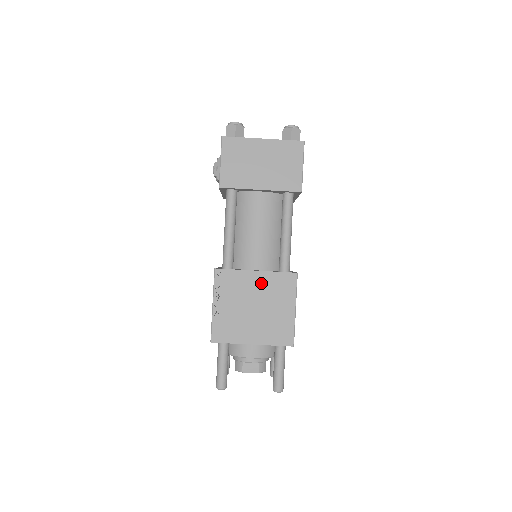
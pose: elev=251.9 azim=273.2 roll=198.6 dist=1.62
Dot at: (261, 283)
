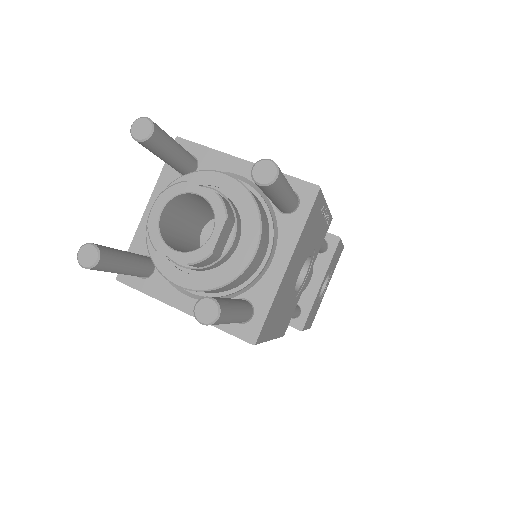
Dot at: occluded
